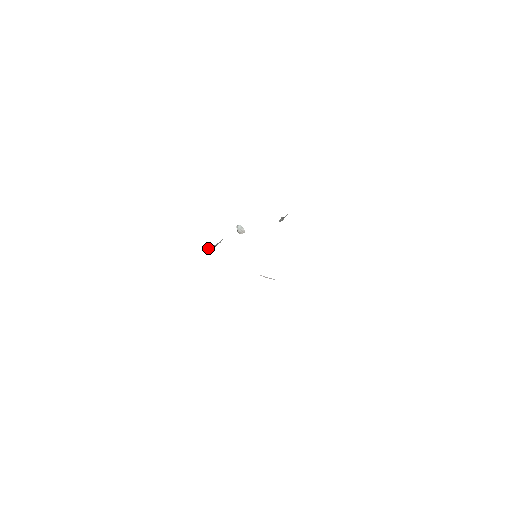
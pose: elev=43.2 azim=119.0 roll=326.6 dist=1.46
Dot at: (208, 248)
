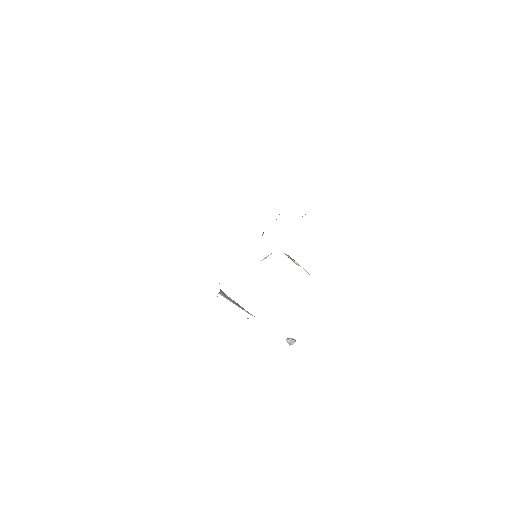
Dot at: (226, 296)
